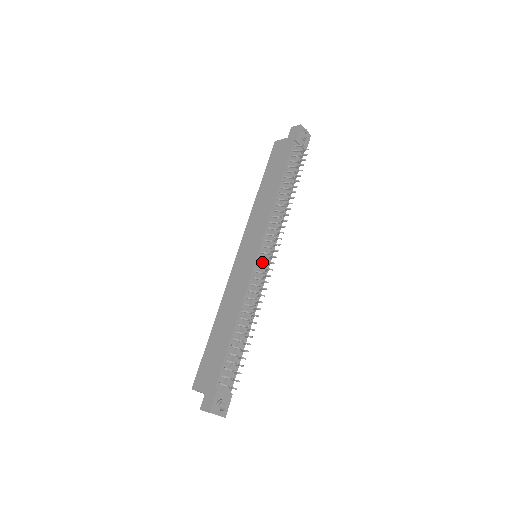
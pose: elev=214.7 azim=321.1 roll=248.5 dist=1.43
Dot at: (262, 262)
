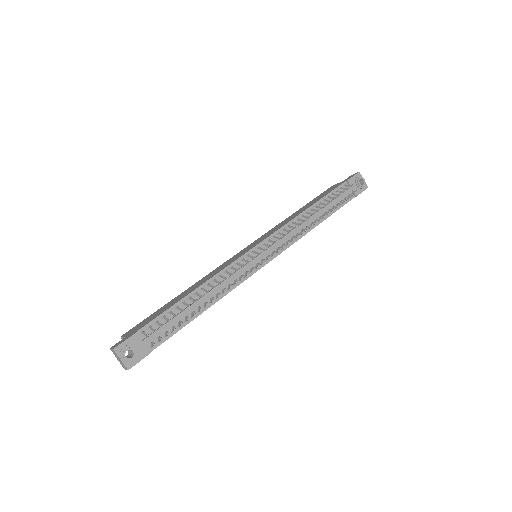
Dot at: occluded
